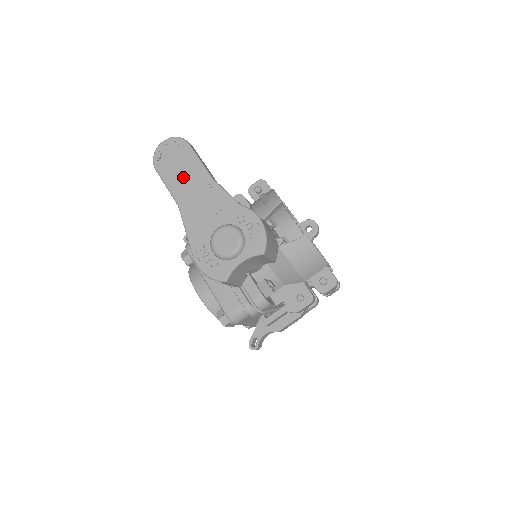
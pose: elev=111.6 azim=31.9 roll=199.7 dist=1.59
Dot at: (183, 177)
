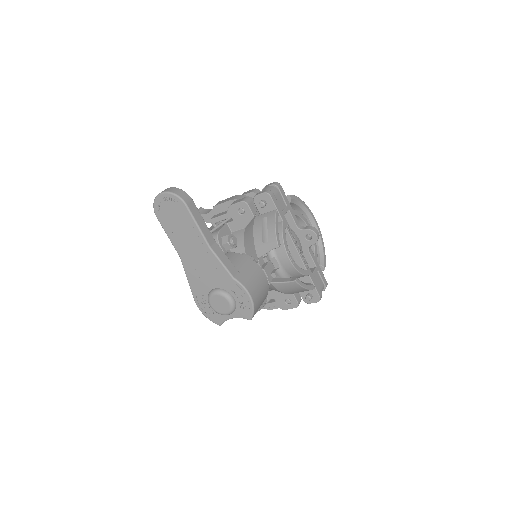
Dot at: (183, 236)
